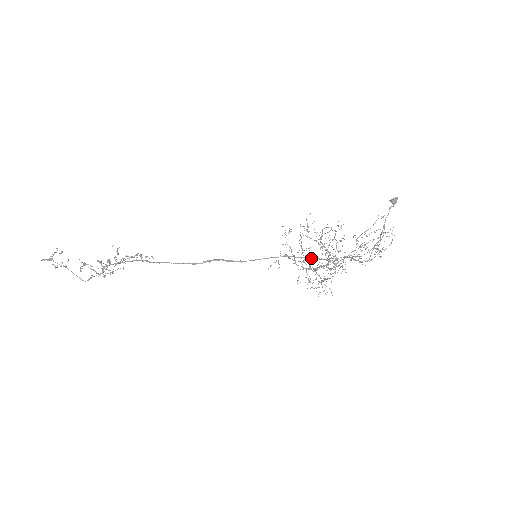
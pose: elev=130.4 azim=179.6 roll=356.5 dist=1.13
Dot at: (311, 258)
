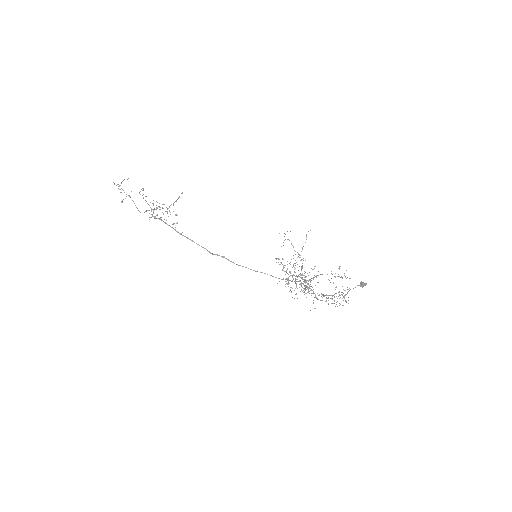
Dot at: occluded
